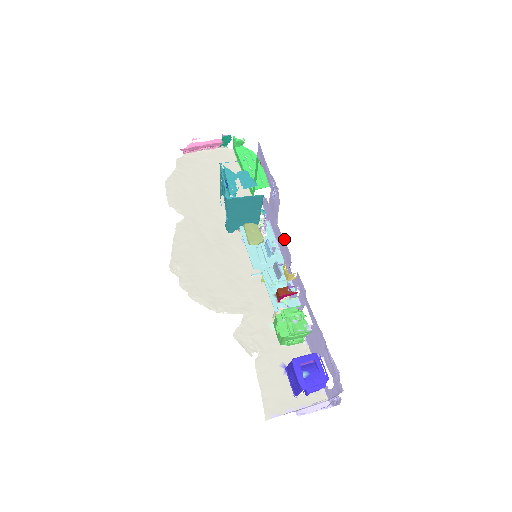
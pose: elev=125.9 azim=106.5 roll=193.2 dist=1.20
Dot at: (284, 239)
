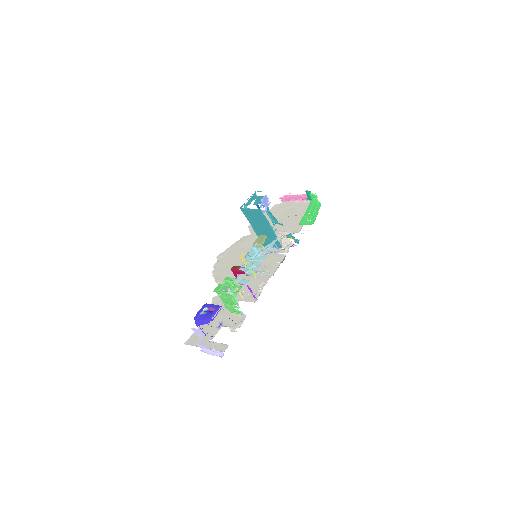
Dot at: occluded
